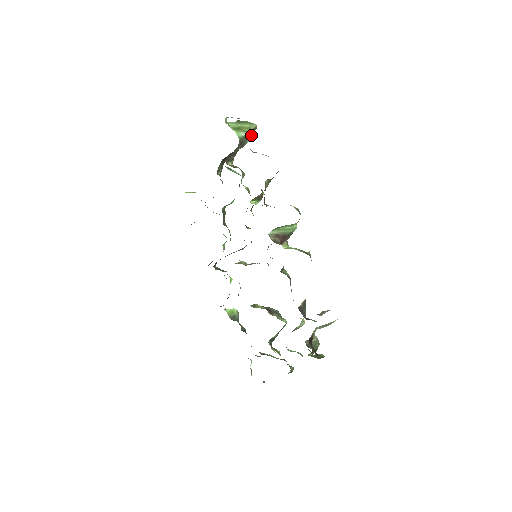
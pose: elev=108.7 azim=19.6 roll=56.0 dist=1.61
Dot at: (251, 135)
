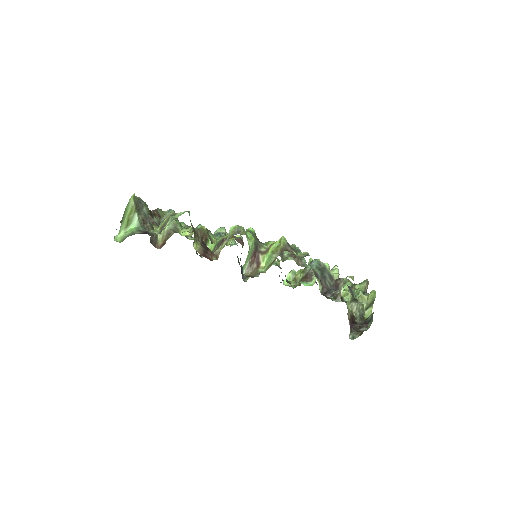
Dot at: (139, 204)
